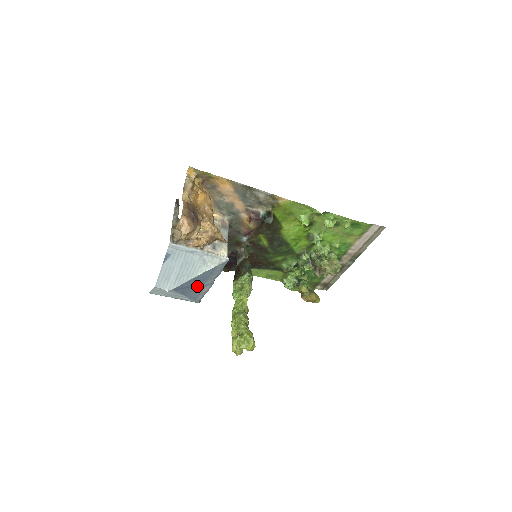
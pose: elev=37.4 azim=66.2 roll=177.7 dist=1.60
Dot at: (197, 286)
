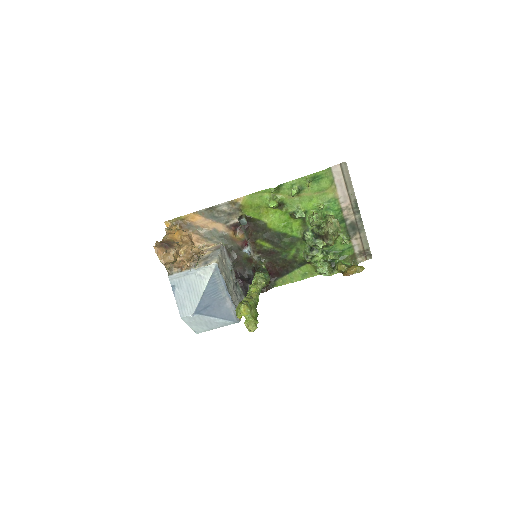
Dot at: (216, 303)
